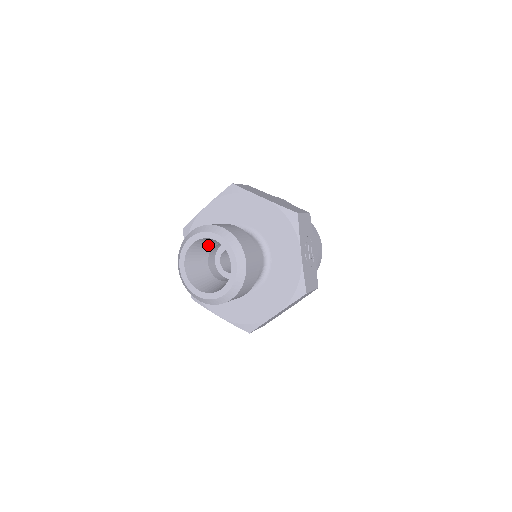
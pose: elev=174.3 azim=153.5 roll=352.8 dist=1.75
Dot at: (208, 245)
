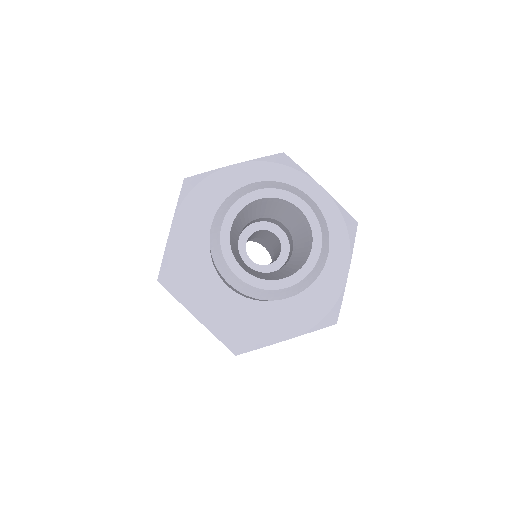
Dot at: (236, 235)
